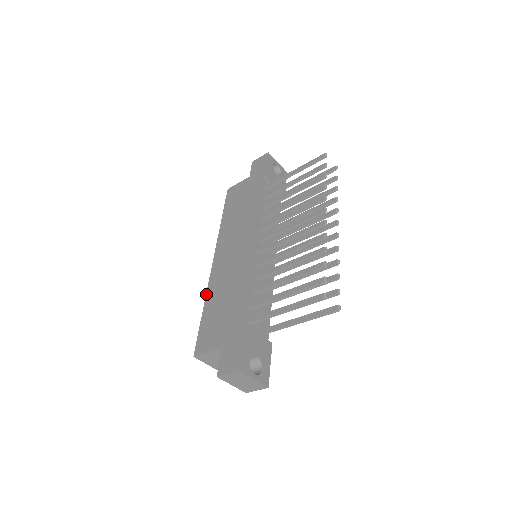
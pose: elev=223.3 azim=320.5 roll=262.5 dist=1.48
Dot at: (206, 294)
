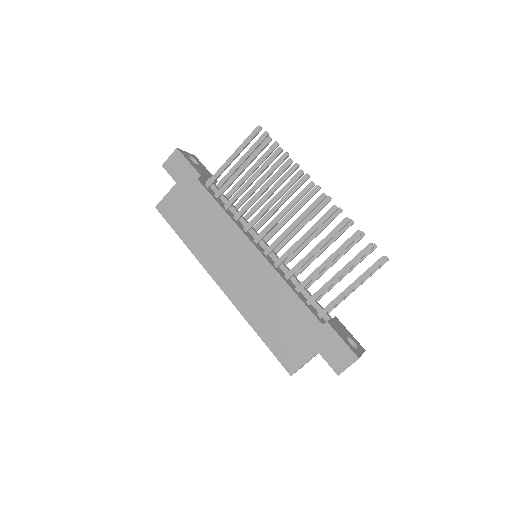
Dot at: (246, 319)
